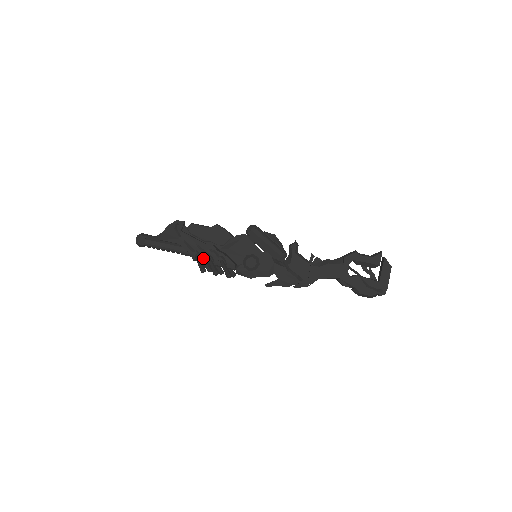
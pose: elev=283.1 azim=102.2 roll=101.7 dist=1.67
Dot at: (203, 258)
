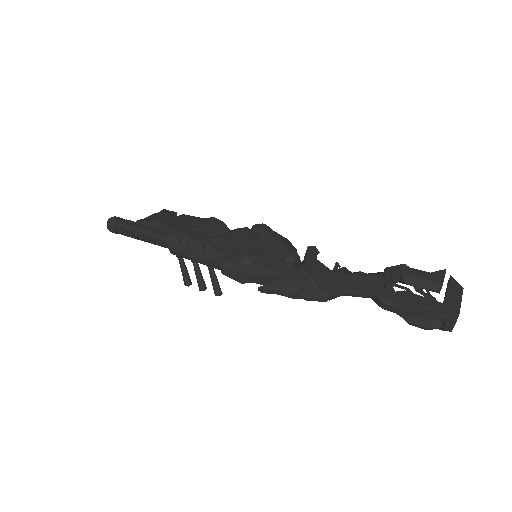
Dot at: (183, 244)
